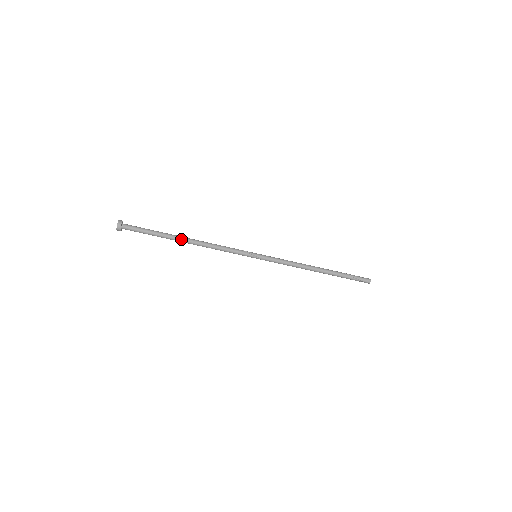
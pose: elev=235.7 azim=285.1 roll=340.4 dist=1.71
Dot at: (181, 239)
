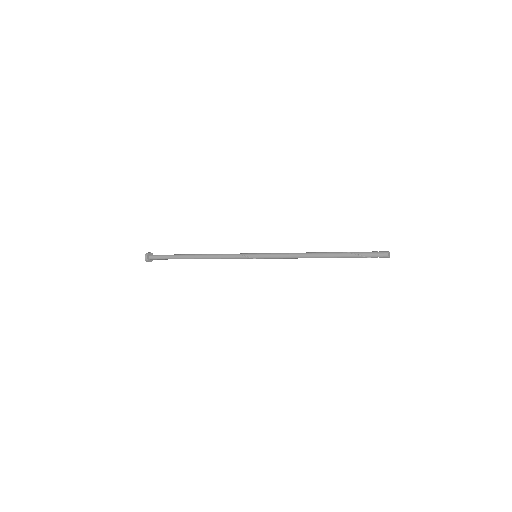
Dot at: occluded
